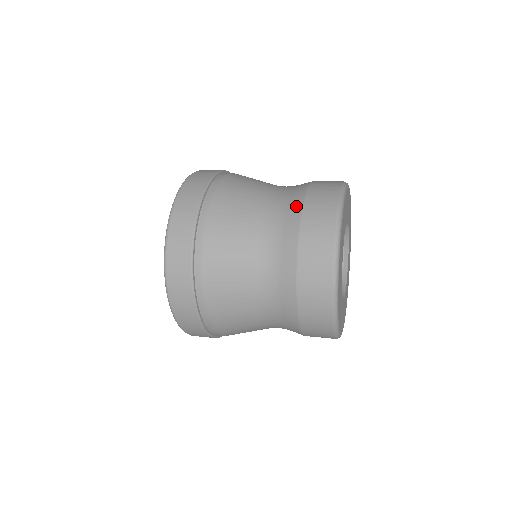
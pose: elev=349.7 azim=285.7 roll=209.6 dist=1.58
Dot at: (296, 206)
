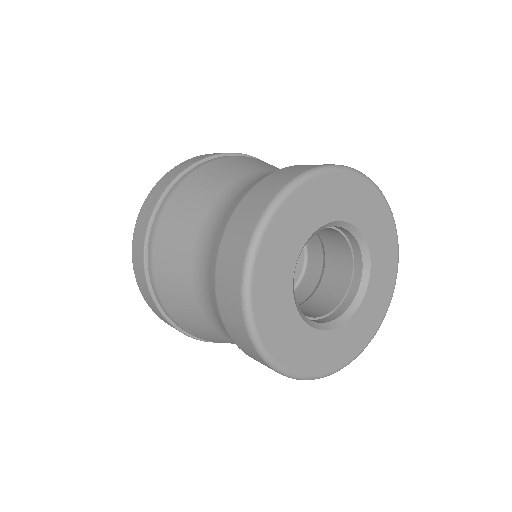
Dot at: occluded
